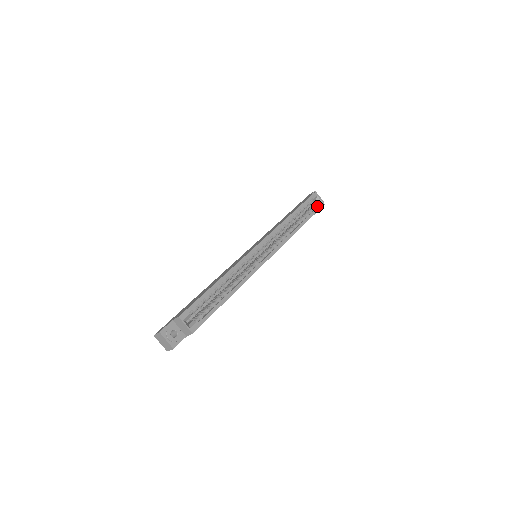
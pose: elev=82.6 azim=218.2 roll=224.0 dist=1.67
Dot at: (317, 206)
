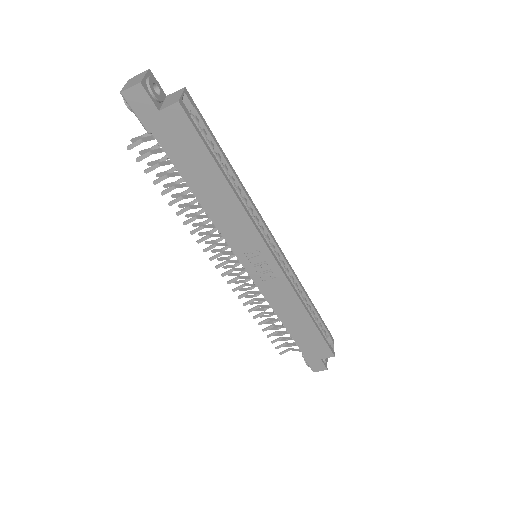
Dot at: occluded
